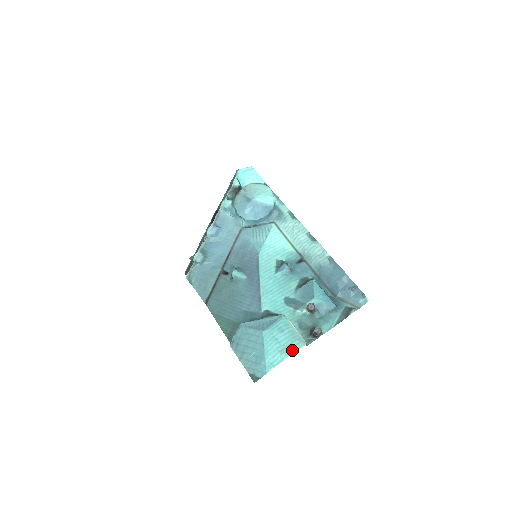
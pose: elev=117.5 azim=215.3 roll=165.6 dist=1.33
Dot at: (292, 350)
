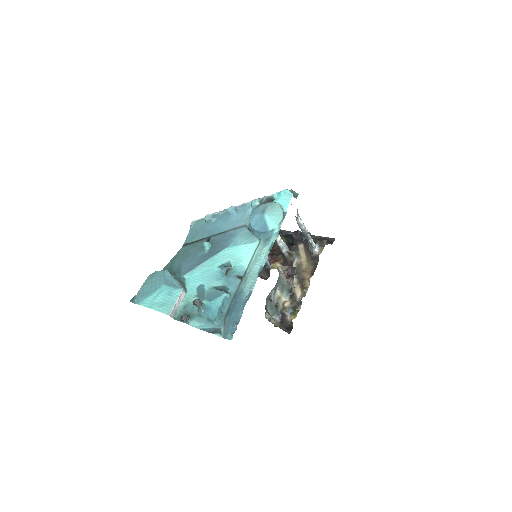
Dot at: (160, 309)
